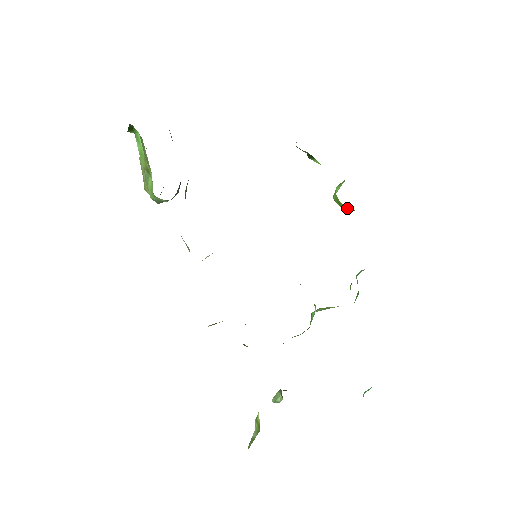
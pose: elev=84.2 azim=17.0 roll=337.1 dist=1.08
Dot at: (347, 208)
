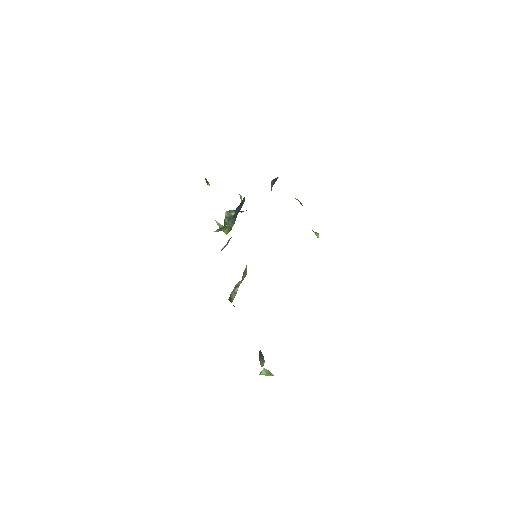
Dot at: (316, 233)
